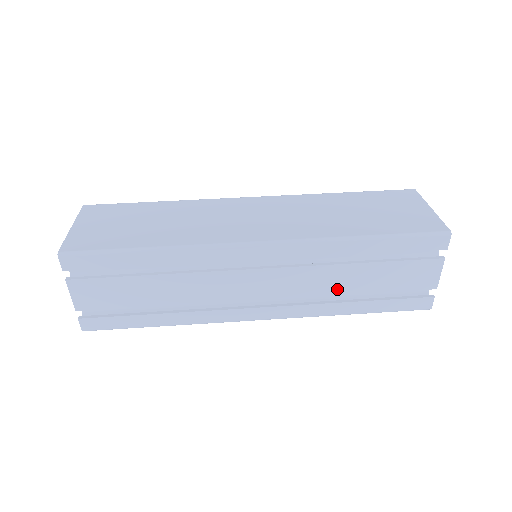
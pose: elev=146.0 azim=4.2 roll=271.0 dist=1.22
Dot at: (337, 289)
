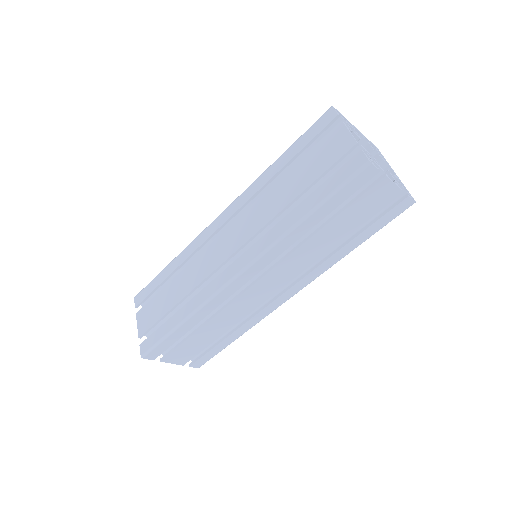
Dot at: (278, 207)
